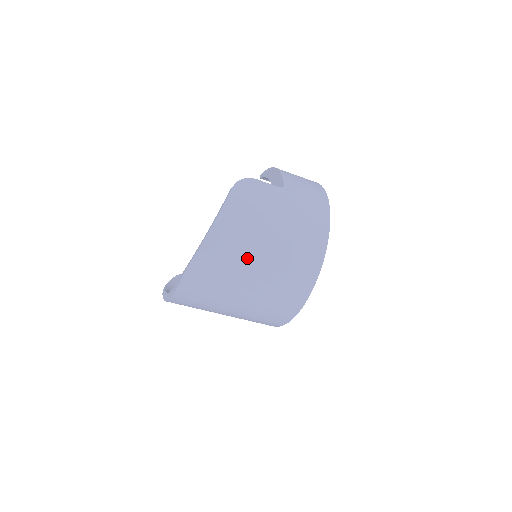
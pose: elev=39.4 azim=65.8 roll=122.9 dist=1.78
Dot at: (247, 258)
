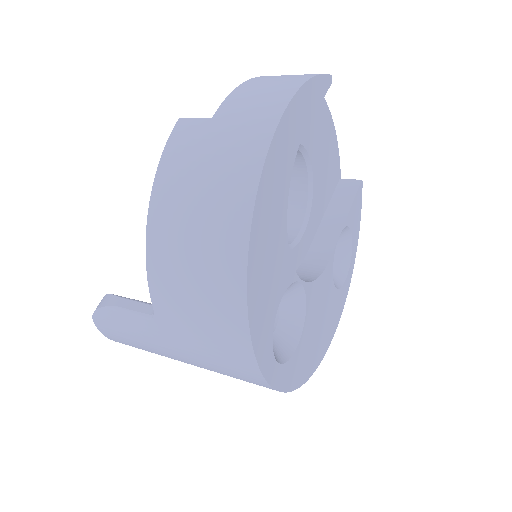
Dot at: occluded
